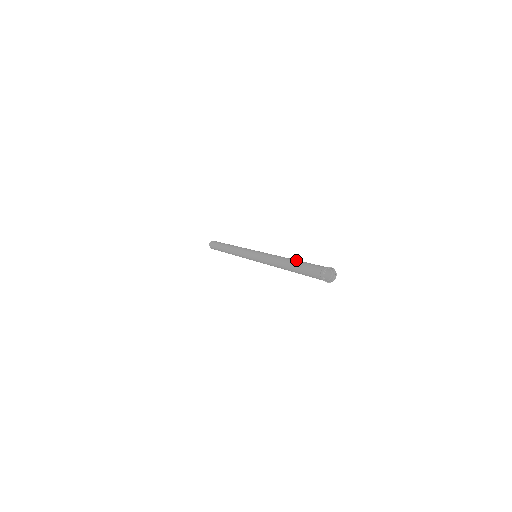
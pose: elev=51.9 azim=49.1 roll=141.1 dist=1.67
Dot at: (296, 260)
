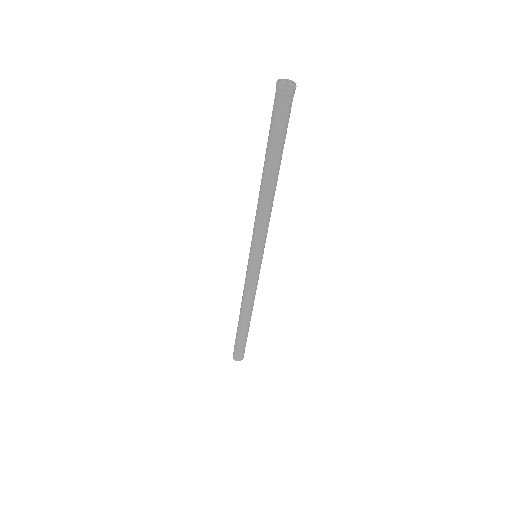
Dot at: occluded
